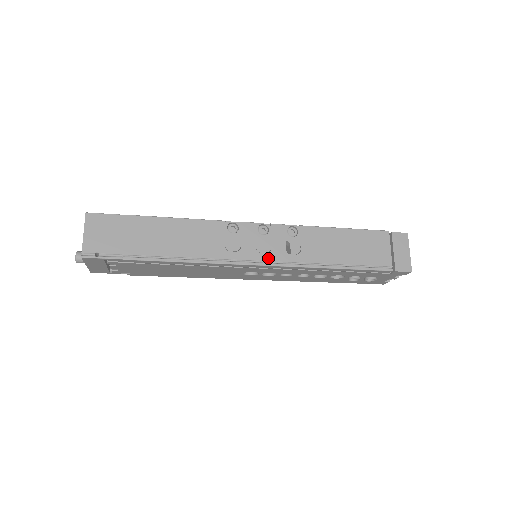
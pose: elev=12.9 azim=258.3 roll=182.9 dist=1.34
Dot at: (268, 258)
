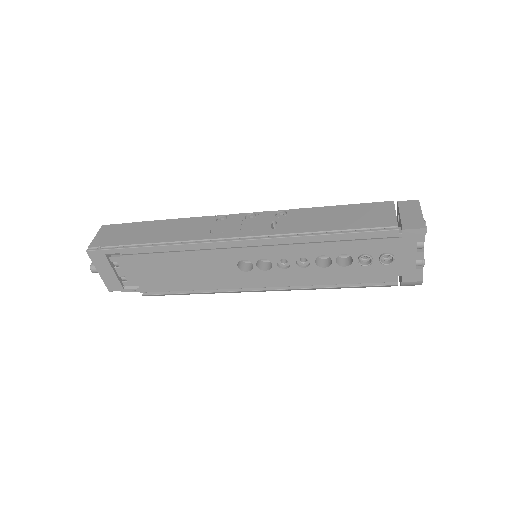
Dot at: (251, 234)
